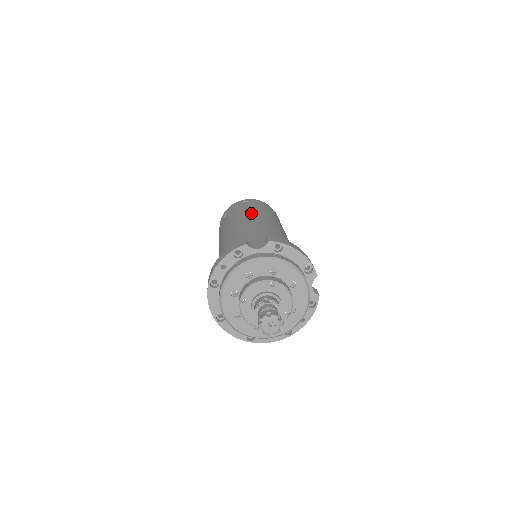
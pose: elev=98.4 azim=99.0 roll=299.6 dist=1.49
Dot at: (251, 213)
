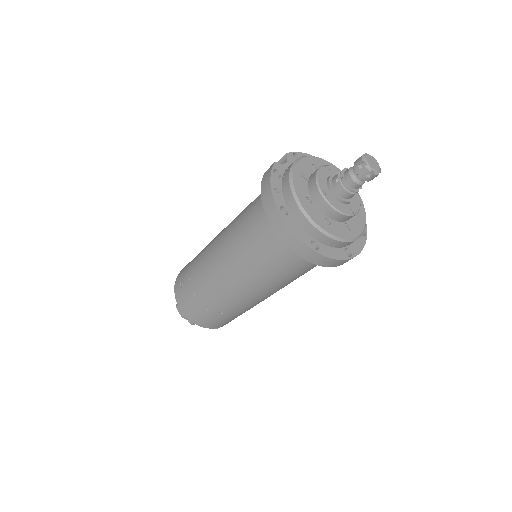
Dot at: occluded
